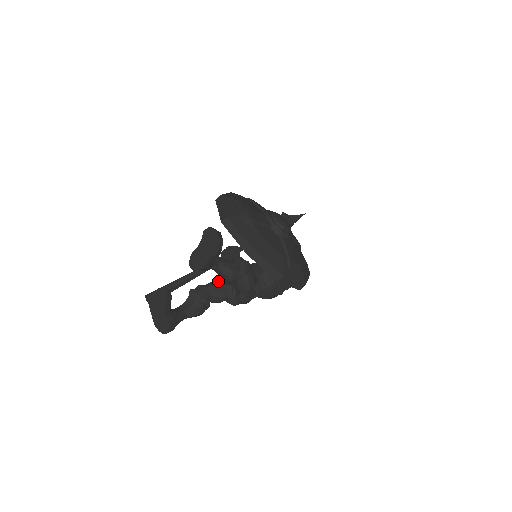
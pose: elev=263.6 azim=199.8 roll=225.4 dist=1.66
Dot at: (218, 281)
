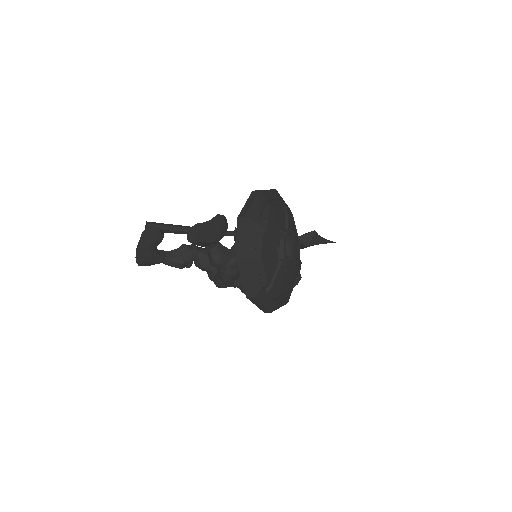
Dot at: occluded
